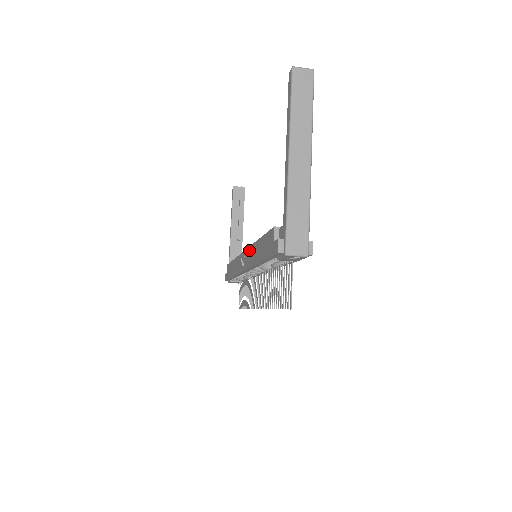
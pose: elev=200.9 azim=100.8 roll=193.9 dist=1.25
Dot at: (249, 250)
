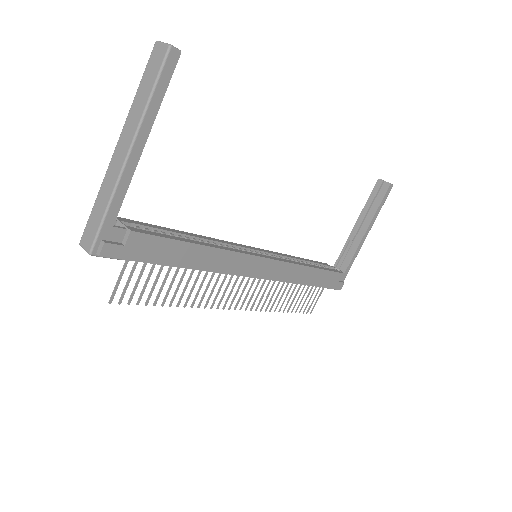
Dot at: occluded
